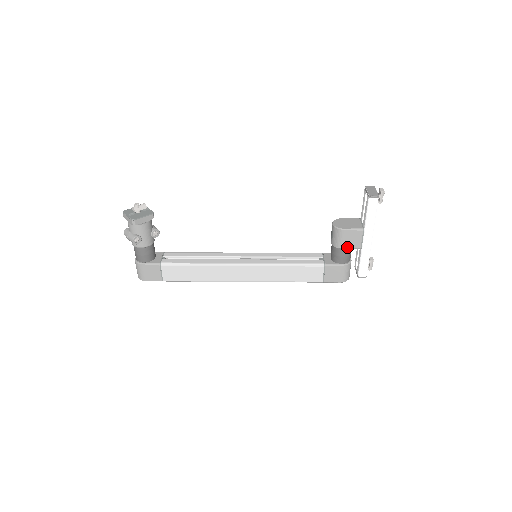
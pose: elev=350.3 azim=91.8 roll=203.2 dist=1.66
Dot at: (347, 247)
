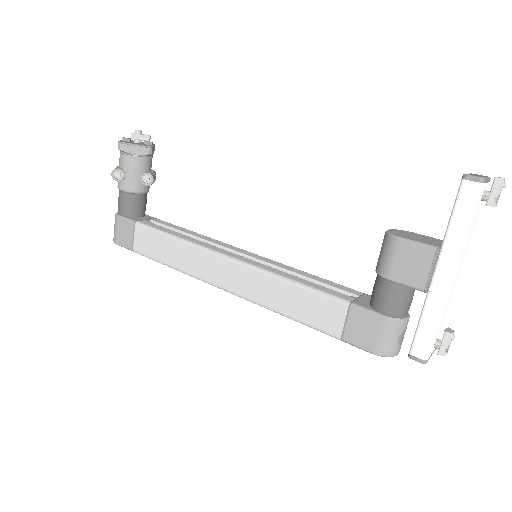
Dot at: (398, 279)
